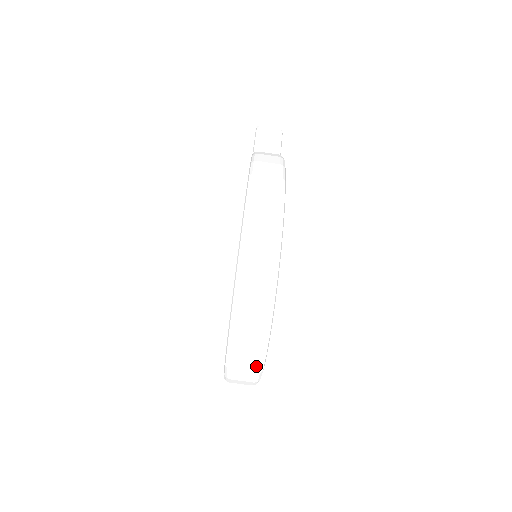
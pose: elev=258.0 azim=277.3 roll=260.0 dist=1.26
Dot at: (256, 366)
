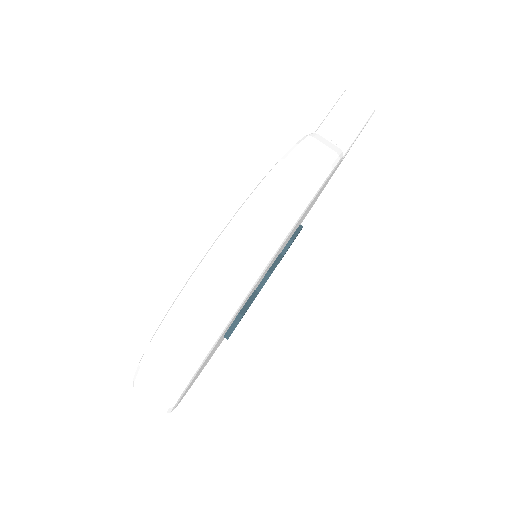
Dot at: (161, 408)
